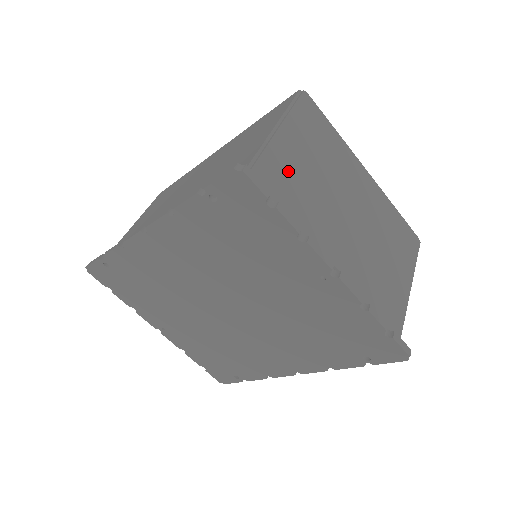
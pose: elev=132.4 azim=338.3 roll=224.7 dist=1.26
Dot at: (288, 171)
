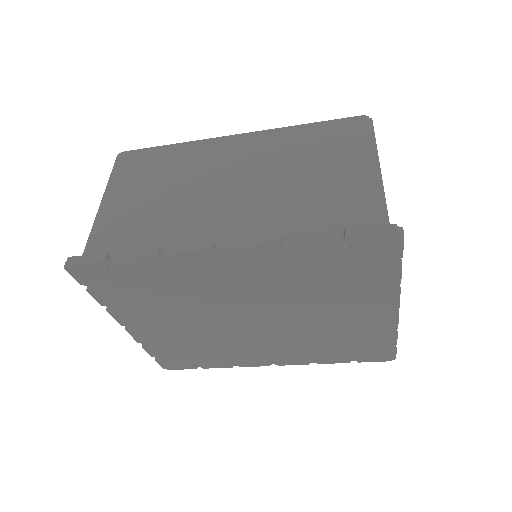
Dot at: occluded
